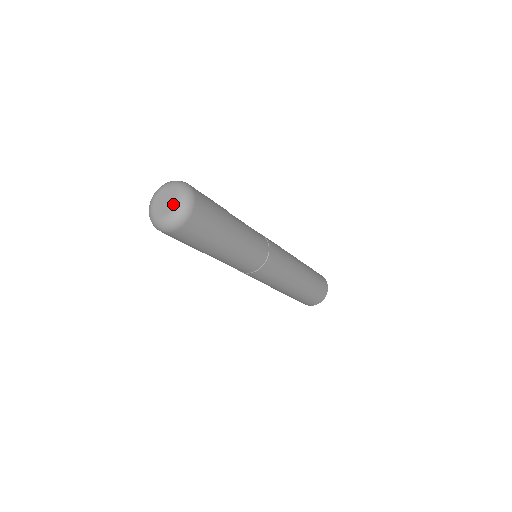
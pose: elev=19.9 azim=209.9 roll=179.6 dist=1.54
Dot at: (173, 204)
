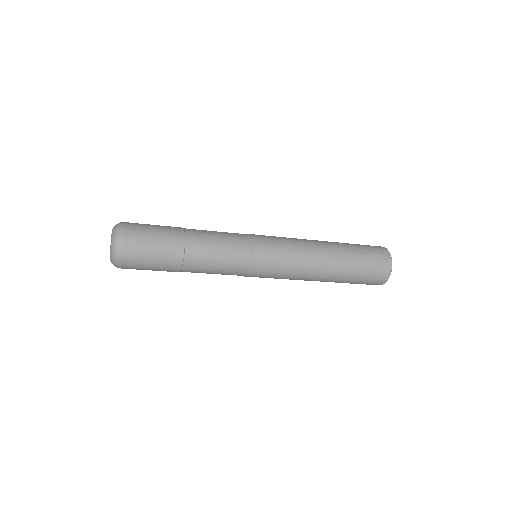
Dot at: (111, 240)
